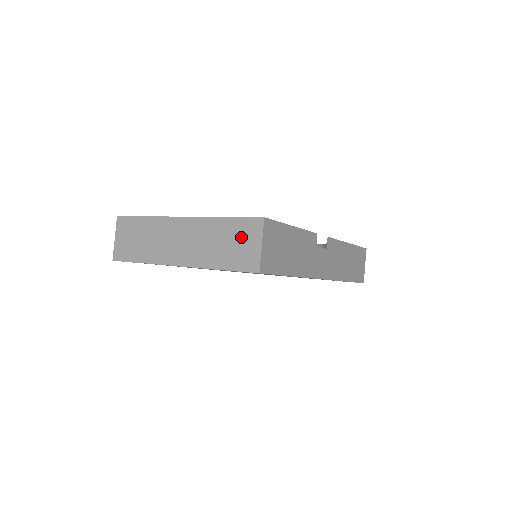
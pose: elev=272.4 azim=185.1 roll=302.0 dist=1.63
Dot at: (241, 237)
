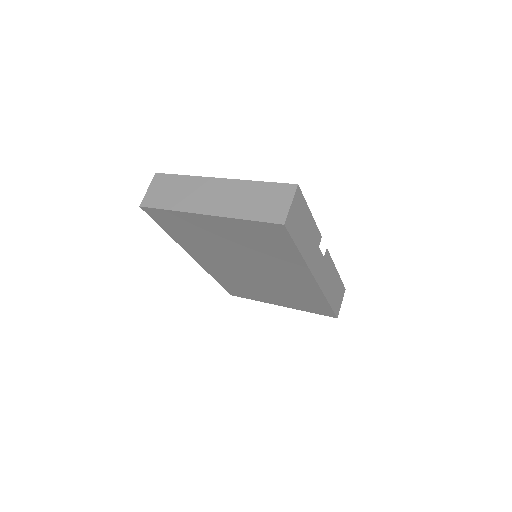
Dot at: (273, 197)
